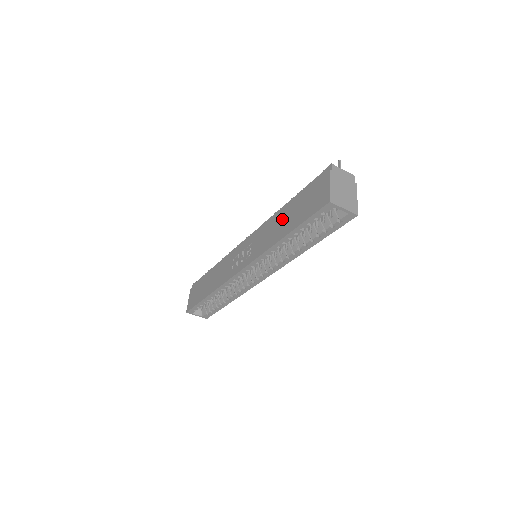
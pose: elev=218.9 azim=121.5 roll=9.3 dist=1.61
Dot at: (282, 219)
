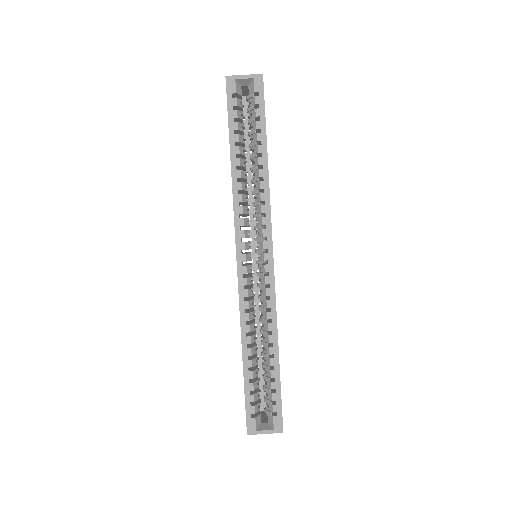
Dot at: occluded
